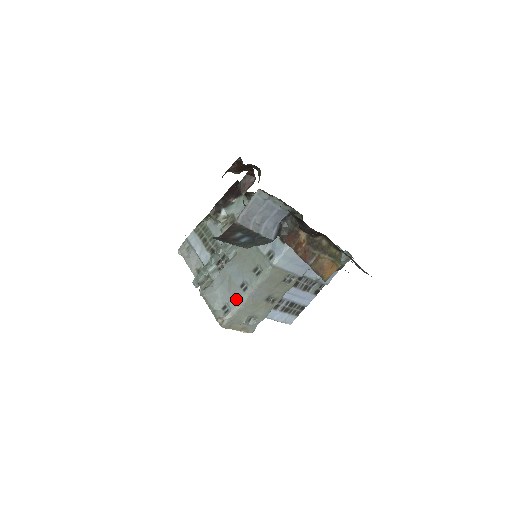
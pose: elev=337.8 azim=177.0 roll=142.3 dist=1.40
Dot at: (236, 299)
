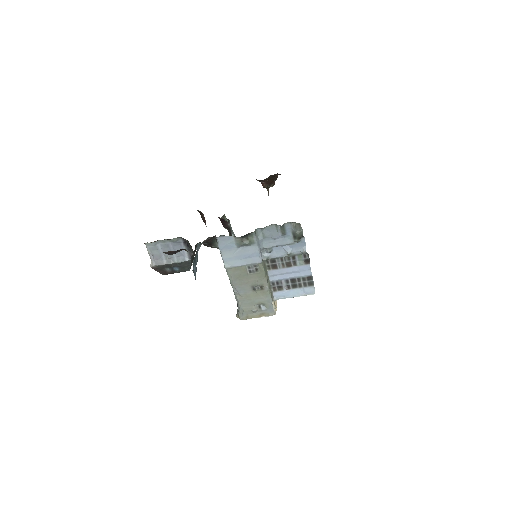
Dot at: (235, 298)
